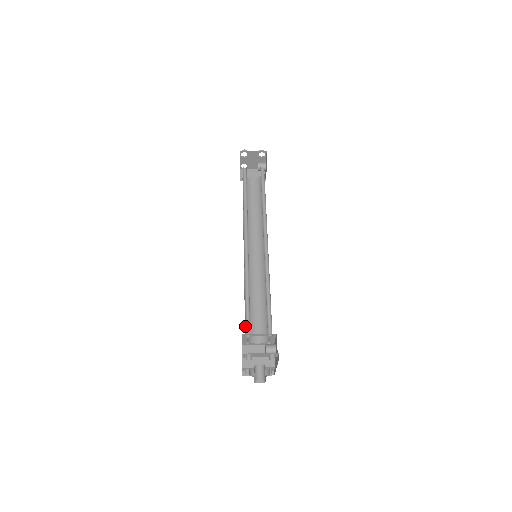
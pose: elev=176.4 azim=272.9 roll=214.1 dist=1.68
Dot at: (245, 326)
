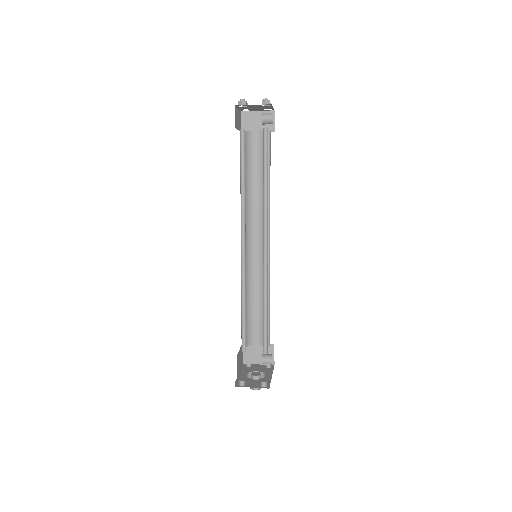
Dot at: occluded
